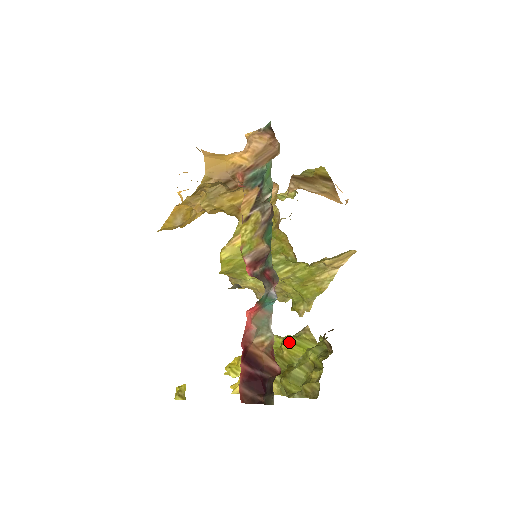
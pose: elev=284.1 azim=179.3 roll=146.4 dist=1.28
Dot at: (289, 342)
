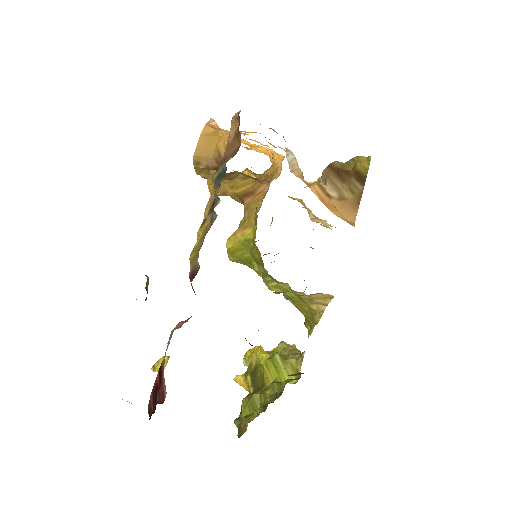
Dot at: (271, 361)
